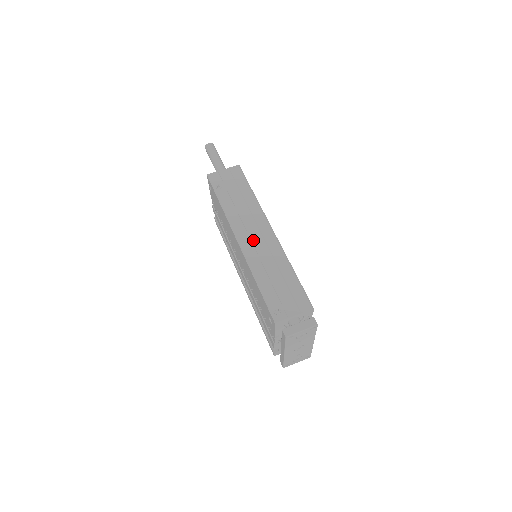
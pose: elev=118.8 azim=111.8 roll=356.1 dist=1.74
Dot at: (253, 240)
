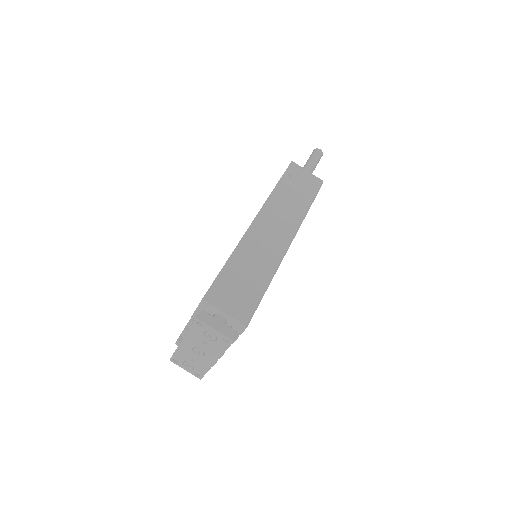
Dot at: (267, 232)
